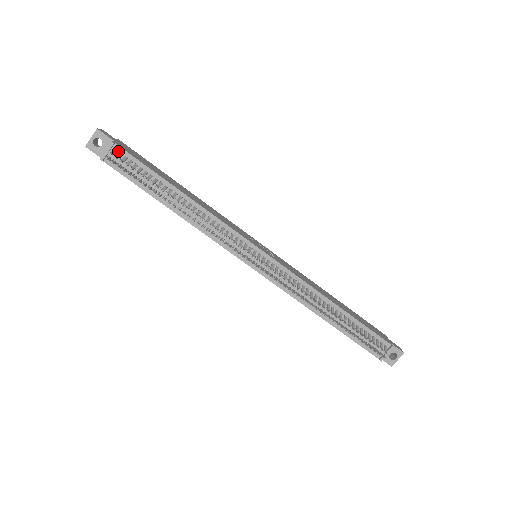
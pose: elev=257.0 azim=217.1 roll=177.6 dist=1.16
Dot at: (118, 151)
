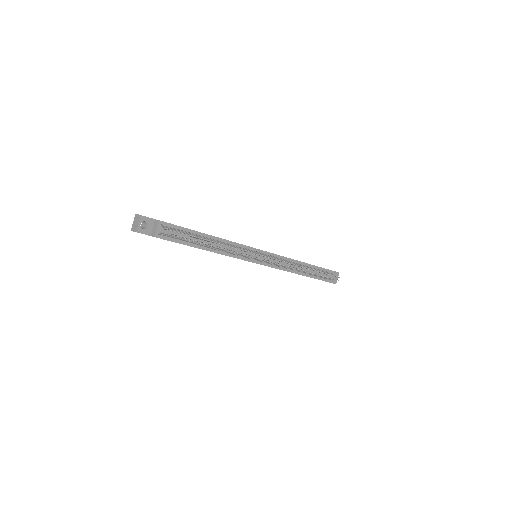
Dot at: (163, 225)
